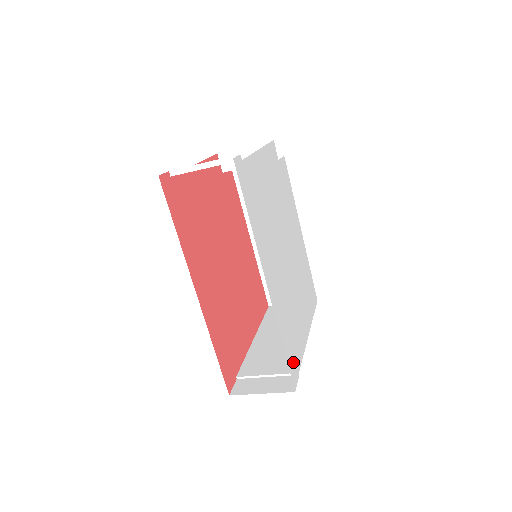
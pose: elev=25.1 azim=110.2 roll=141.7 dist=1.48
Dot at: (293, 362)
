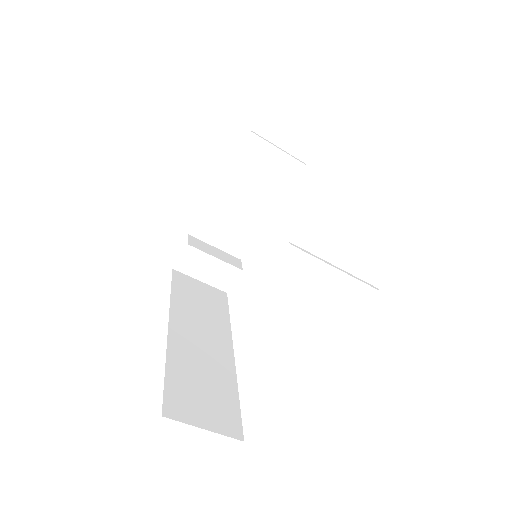
Dot at: occluded
